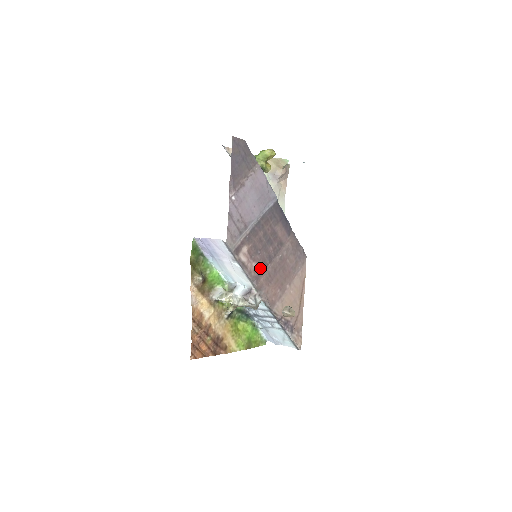
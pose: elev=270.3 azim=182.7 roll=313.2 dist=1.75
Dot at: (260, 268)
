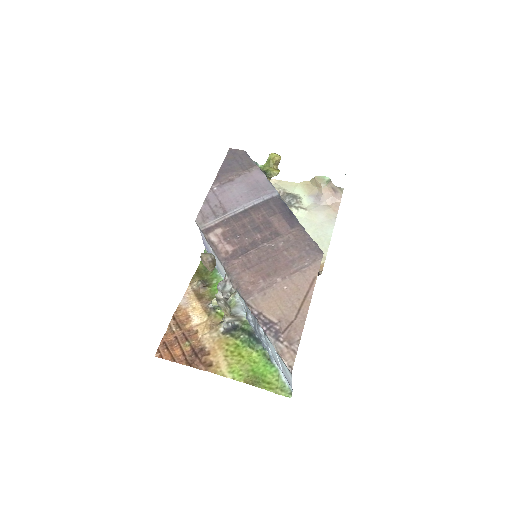
Dot at: (236, 252)
